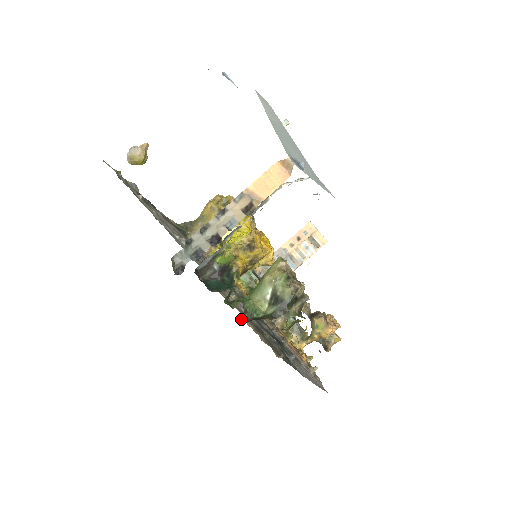
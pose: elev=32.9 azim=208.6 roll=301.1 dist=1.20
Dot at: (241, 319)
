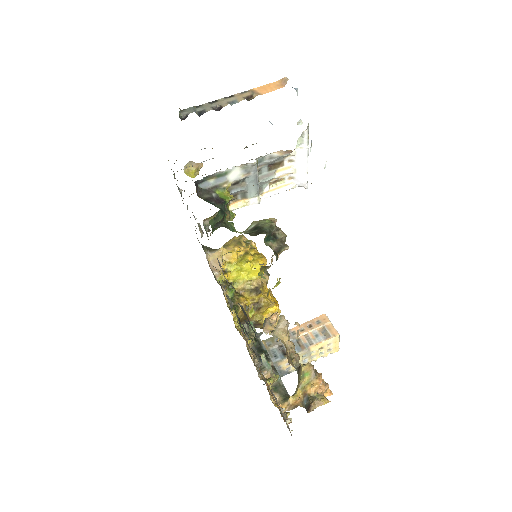
Dot at: (218, 225)
